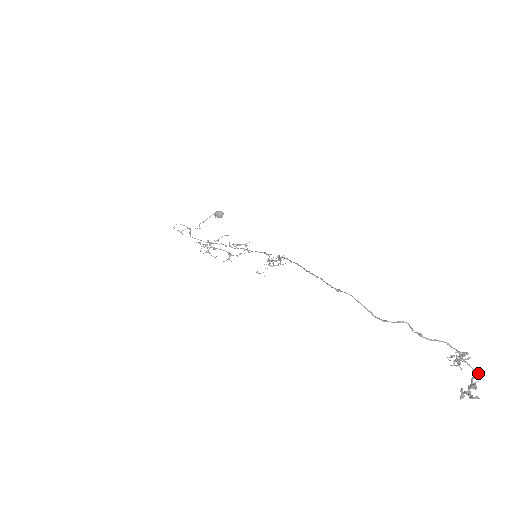
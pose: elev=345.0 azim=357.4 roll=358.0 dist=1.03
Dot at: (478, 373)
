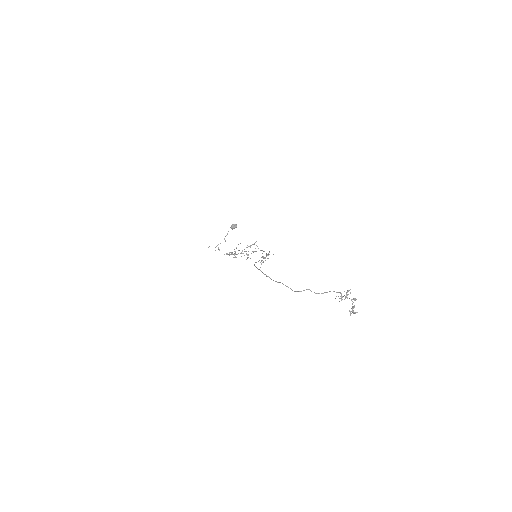
Dot at: (354, 300)
